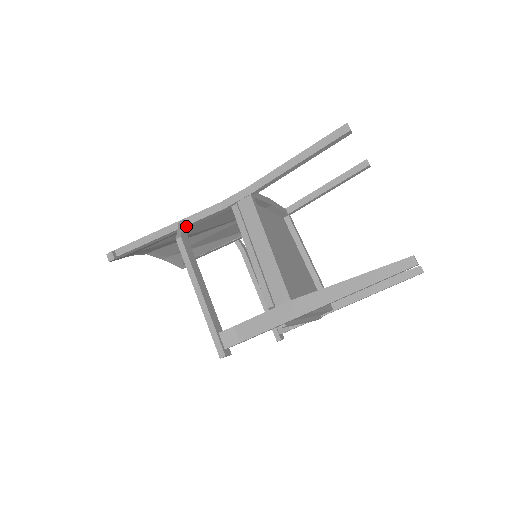
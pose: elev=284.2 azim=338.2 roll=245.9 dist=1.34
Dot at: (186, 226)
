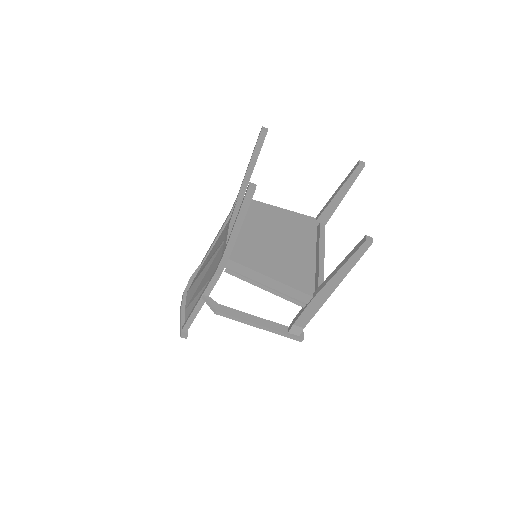
Dot at: (208, 296)
